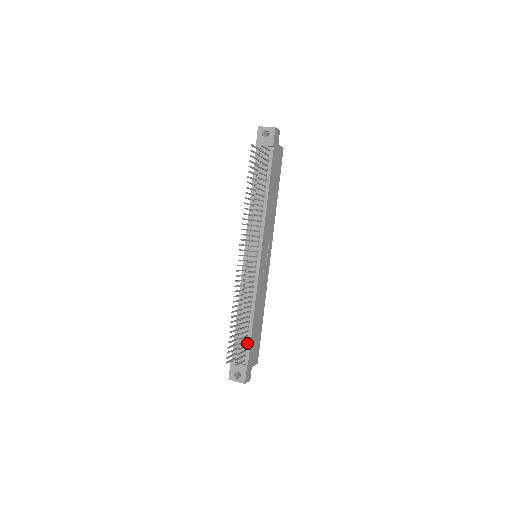
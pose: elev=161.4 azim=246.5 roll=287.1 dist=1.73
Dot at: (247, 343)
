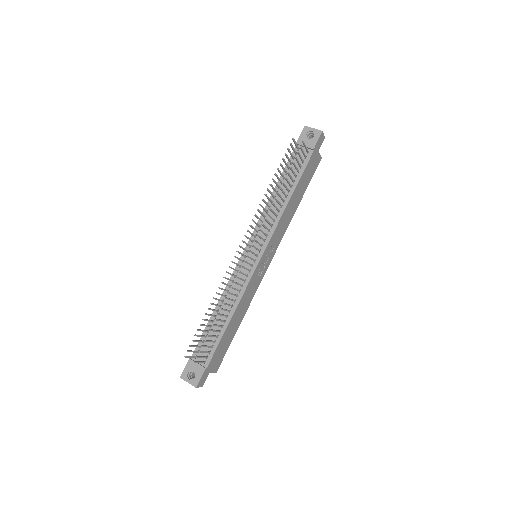
Dot at: (214, 344)
